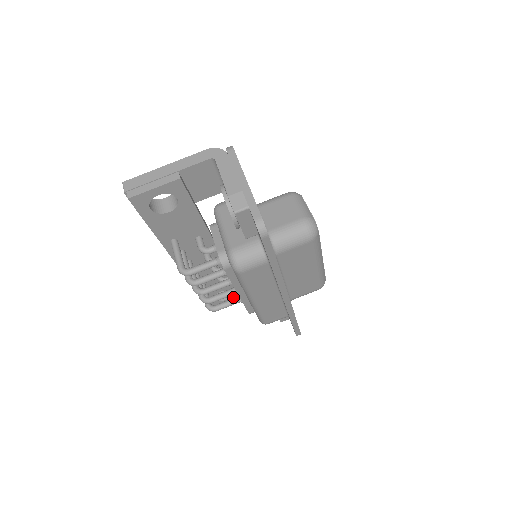
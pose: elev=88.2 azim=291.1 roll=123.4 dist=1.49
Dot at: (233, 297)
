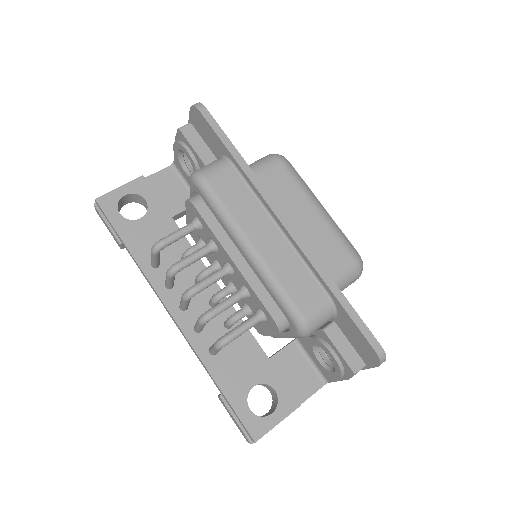
Dot at: (282, 406)
